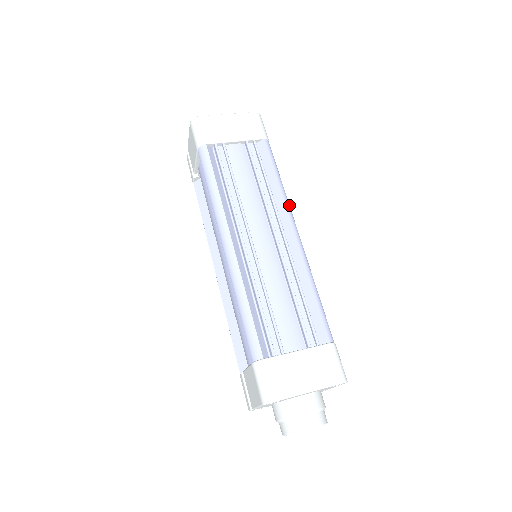
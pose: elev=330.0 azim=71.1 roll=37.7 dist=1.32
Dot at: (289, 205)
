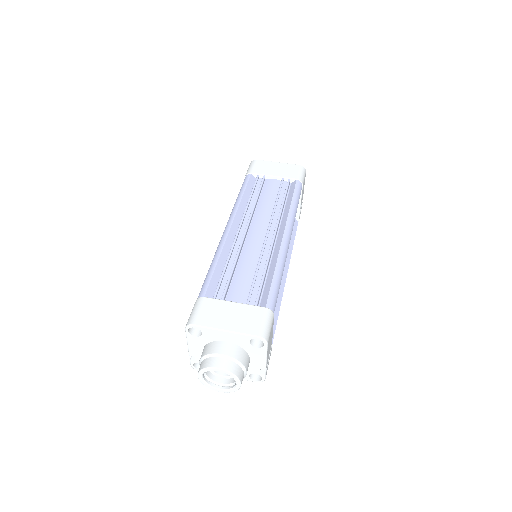
Dot at: (293, 220)
